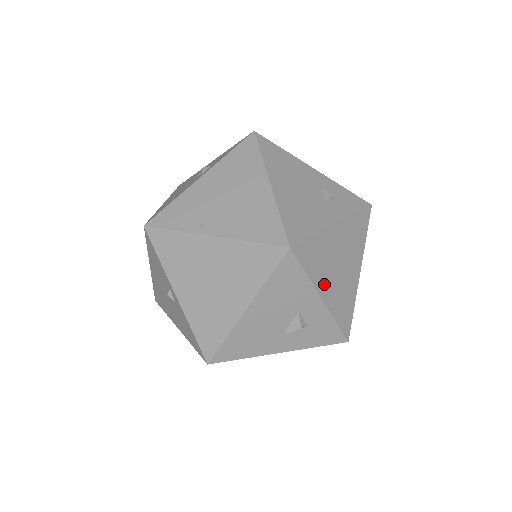
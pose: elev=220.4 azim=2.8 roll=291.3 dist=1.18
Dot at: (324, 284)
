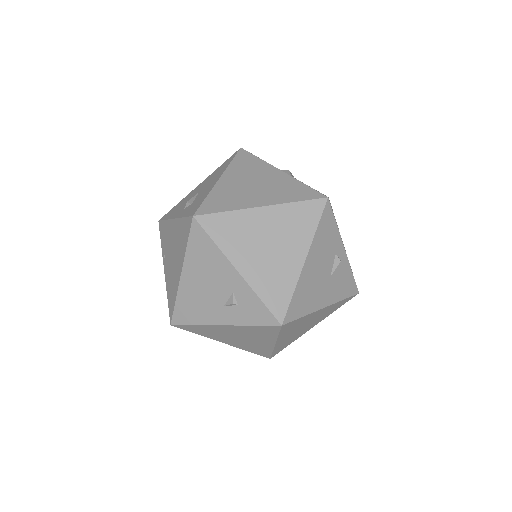
Dot at: (222, 339)
